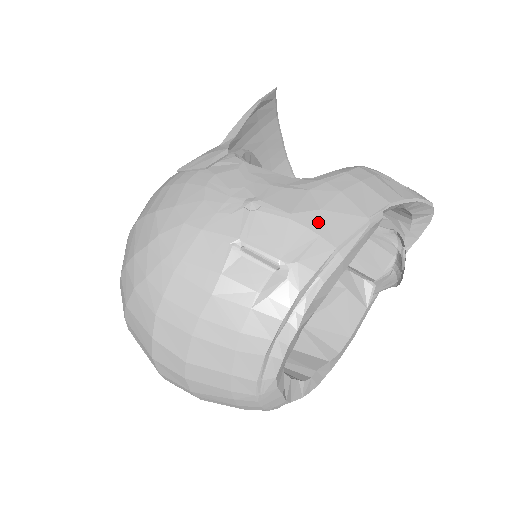
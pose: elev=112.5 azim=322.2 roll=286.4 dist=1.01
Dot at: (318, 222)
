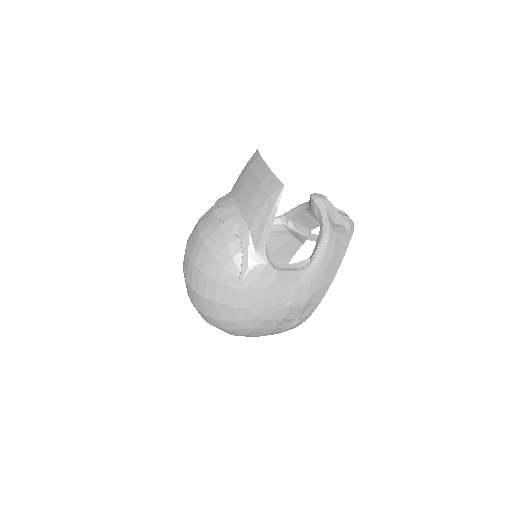
Dot at: (315, 298)
